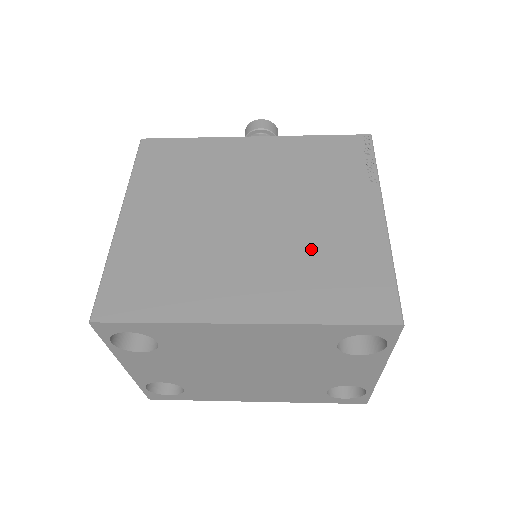
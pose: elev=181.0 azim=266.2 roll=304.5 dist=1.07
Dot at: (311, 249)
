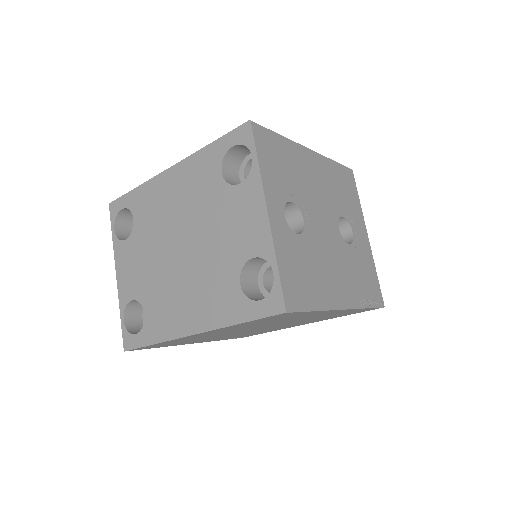
Dot at: occluded
